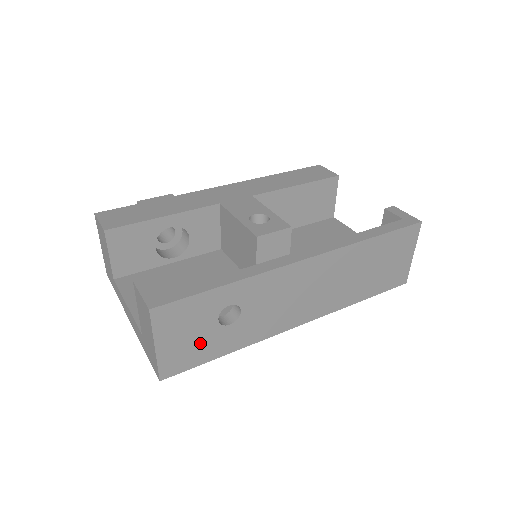
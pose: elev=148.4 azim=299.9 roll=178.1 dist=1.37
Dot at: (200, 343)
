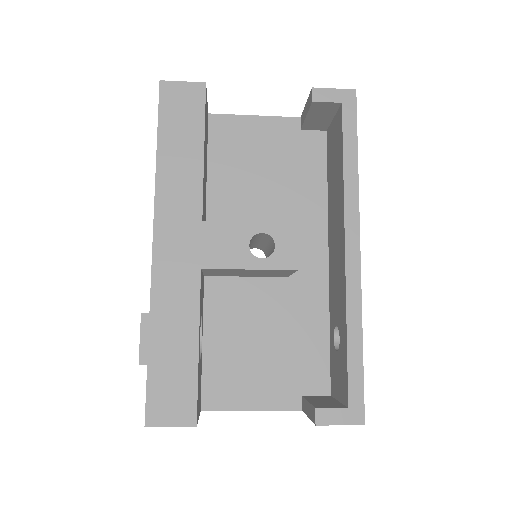
Dot at: occluded
